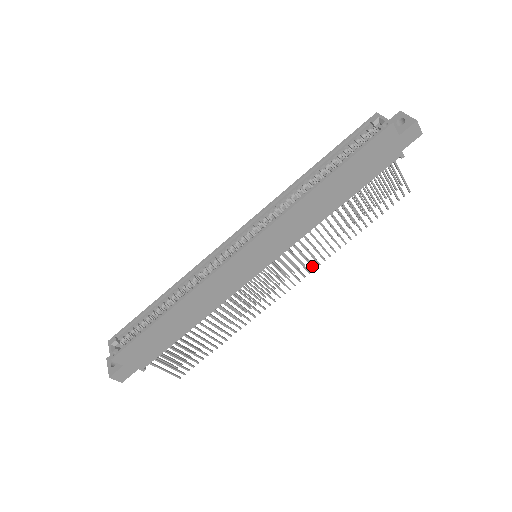
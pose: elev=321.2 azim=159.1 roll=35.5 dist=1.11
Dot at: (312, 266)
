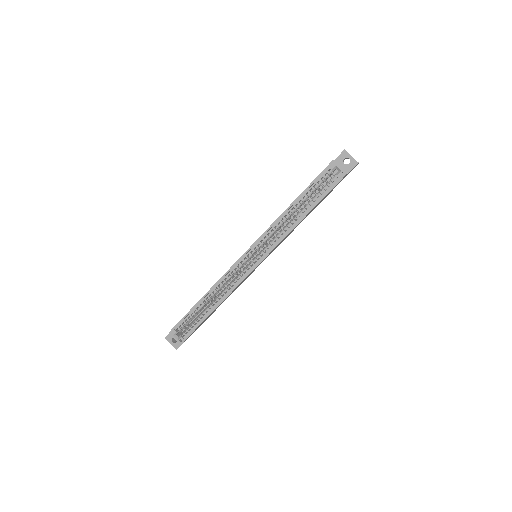
Dot at: occluded
